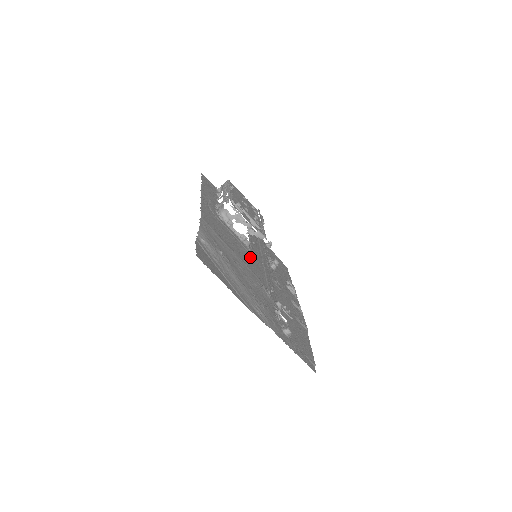
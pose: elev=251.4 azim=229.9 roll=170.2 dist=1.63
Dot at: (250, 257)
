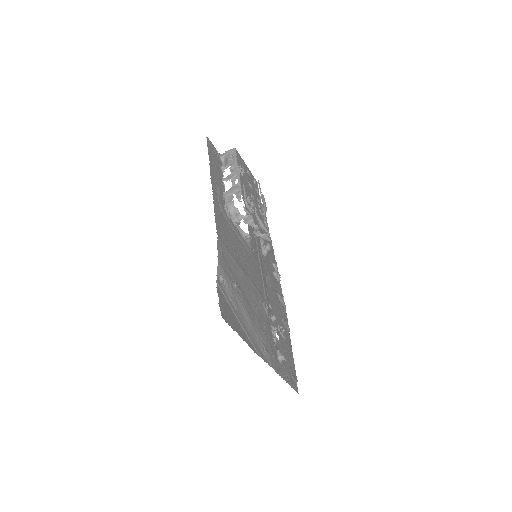
Dot at: (251, 260)
